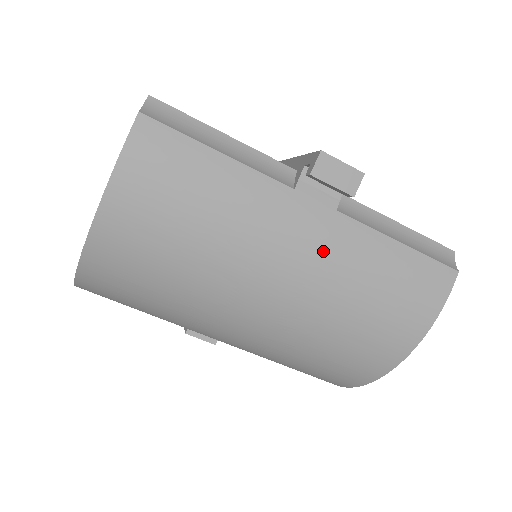
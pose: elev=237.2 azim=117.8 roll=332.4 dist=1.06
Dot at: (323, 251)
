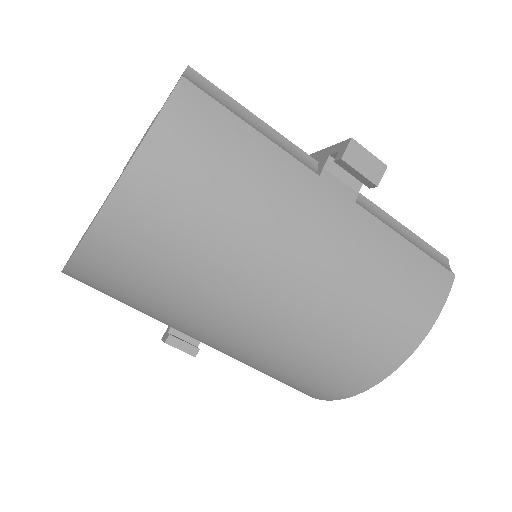
Dot at: (342, 240)
